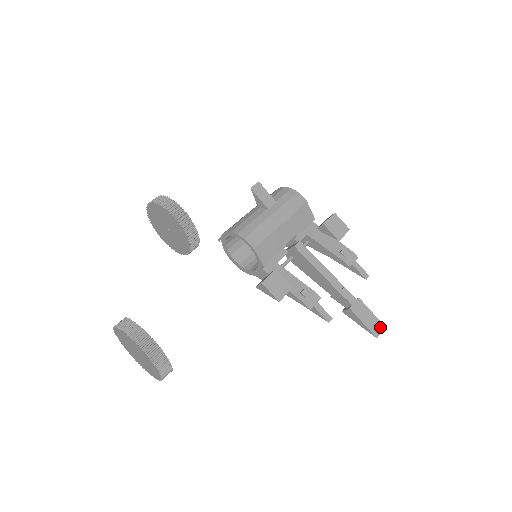
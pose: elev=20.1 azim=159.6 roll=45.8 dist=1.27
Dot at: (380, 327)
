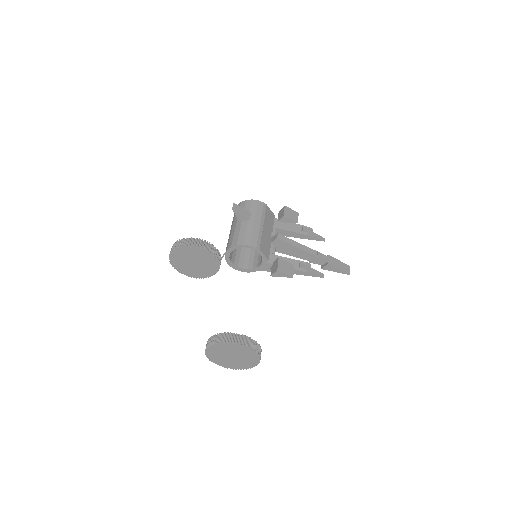
Dot at: (348, 267)
